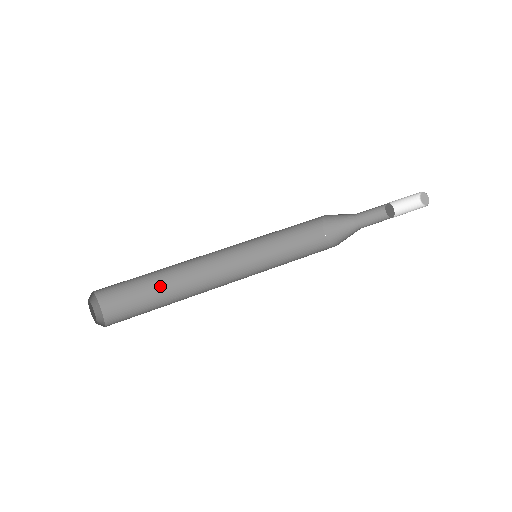
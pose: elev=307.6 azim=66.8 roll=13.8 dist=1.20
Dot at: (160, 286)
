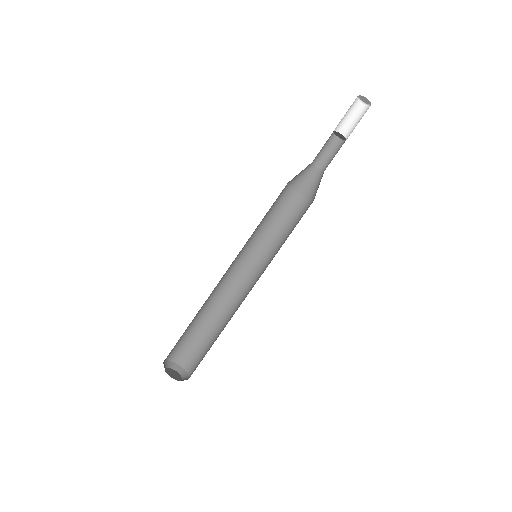
Dot at: (193, 319)
